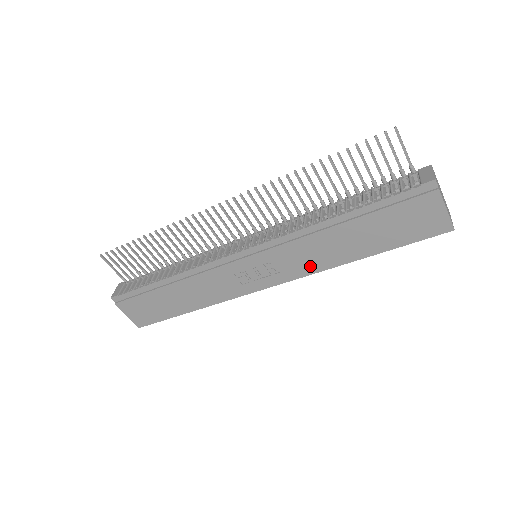
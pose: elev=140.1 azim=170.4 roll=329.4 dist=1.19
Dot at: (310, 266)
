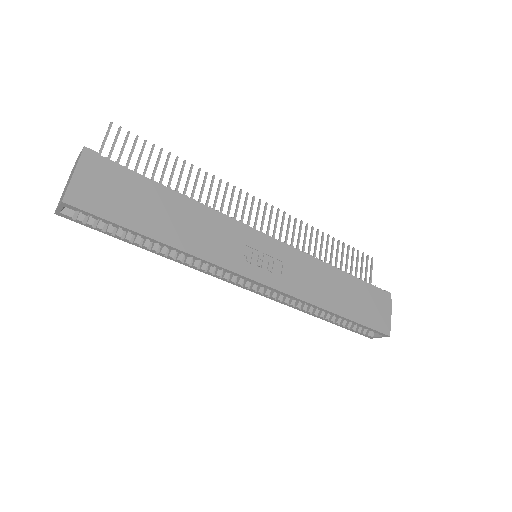
Dot at: (303, 290)
